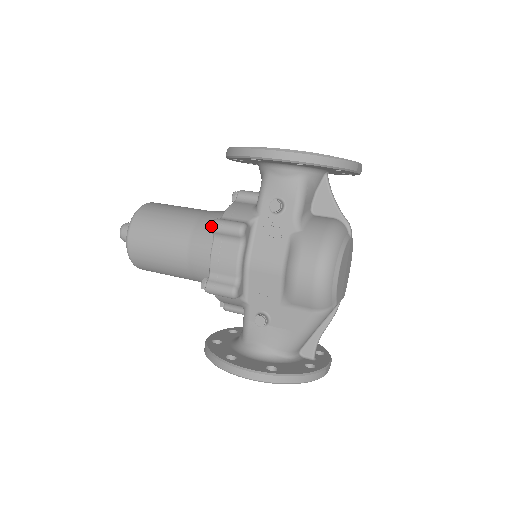
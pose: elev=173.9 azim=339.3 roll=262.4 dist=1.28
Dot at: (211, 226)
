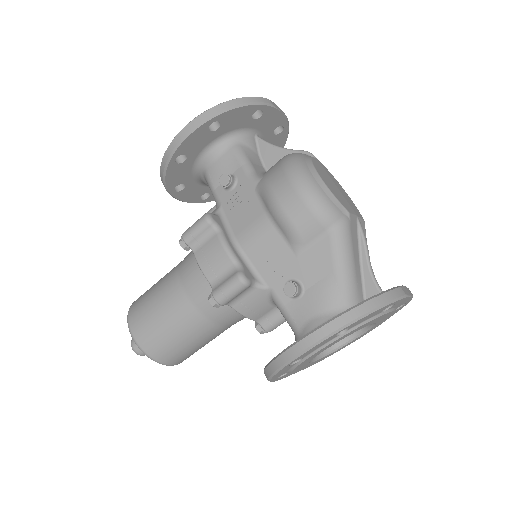
Dot at: (182, 240)
